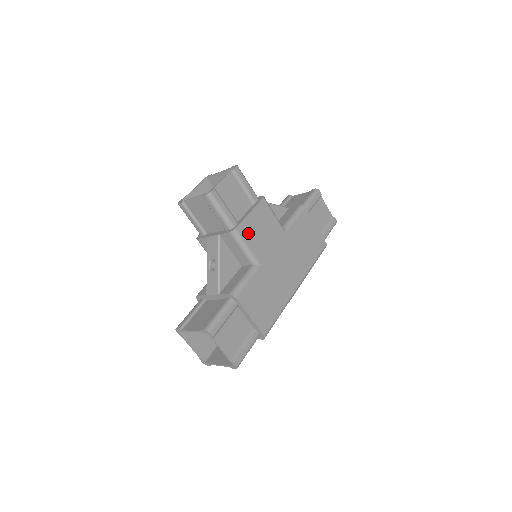
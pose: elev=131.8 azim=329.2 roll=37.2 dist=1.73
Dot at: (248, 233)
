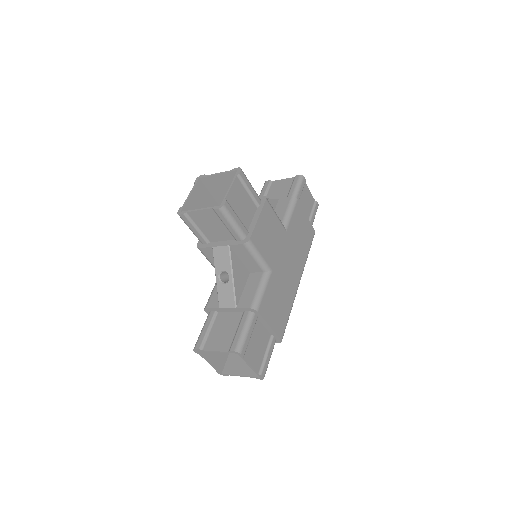
Dot at: (259, 241)
